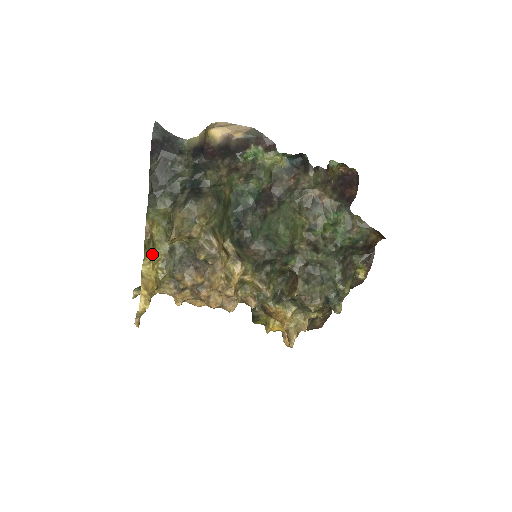
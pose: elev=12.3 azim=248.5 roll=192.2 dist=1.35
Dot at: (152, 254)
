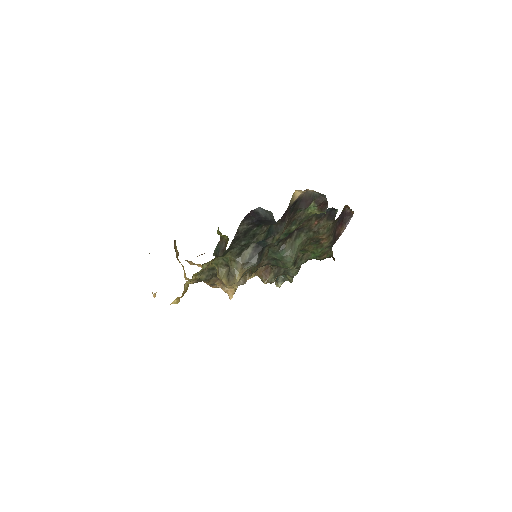
Dot at: occluded
